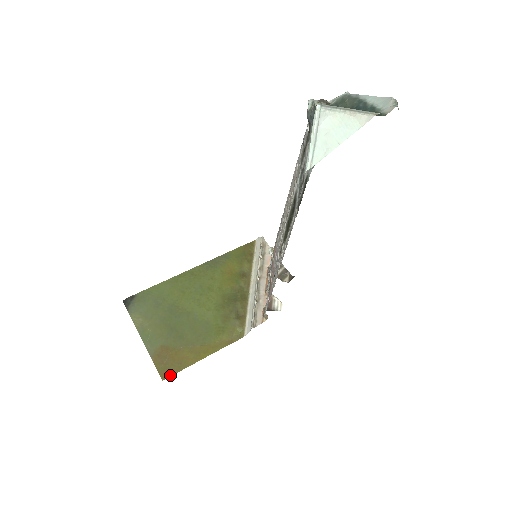
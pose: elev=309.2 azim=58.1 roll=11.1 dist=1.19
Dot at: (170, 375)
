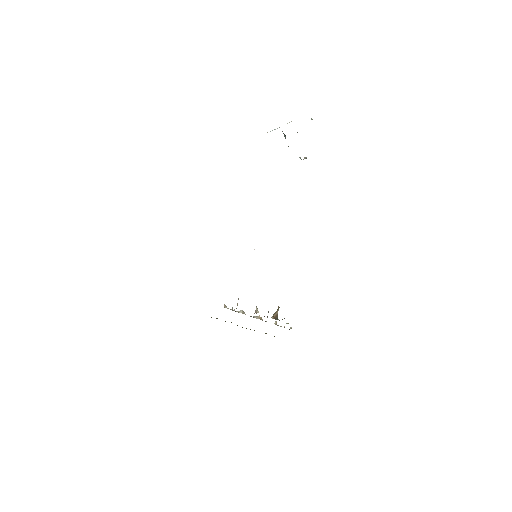
Dot at: occluded
